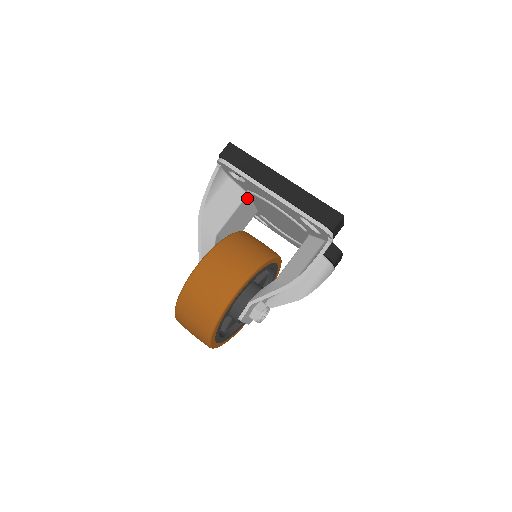
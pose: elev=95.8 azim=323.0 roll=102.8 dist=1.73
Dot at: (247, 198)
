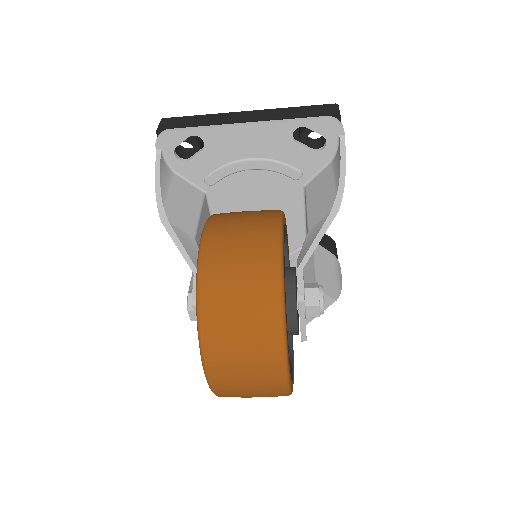
Dot at: (205, 201)
